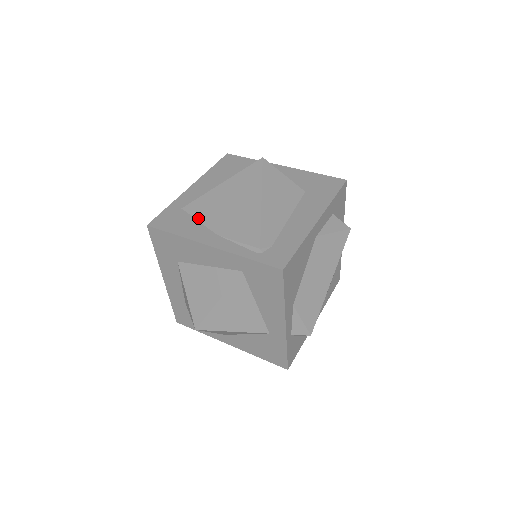
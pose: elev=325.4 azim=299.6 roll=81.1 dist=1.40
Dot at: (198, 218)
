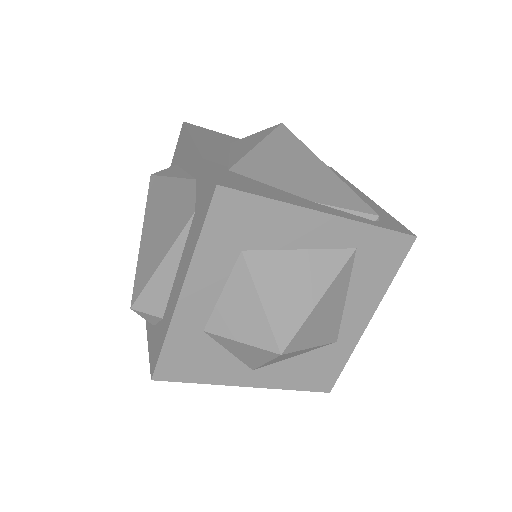
Dot at: (268, 182)
